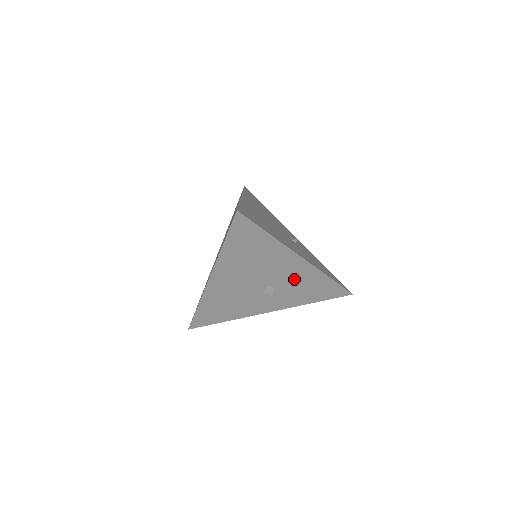
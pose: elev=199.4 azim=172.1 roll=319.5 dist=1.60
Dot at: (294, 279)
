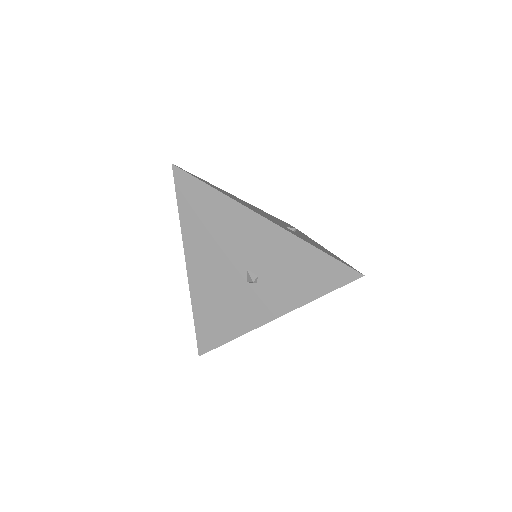
Dot at: (271, 255)
